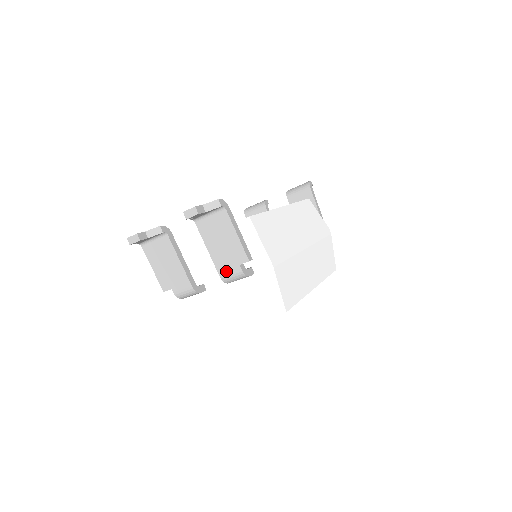
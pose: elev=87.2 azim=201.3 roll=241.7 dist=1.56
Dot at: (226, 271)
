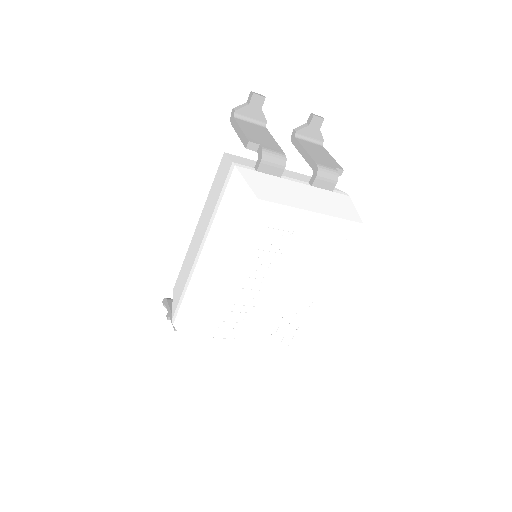
Dot at: (323, 164)
